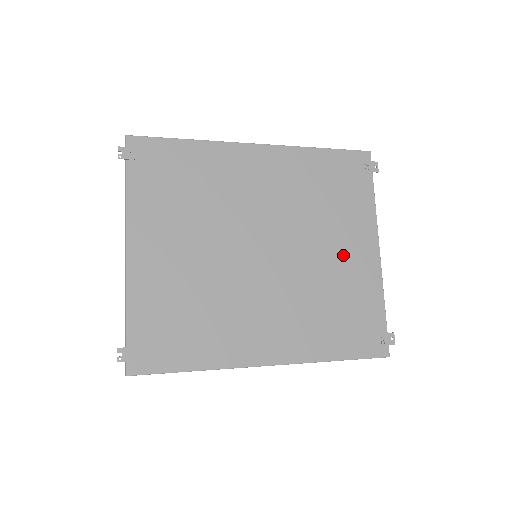
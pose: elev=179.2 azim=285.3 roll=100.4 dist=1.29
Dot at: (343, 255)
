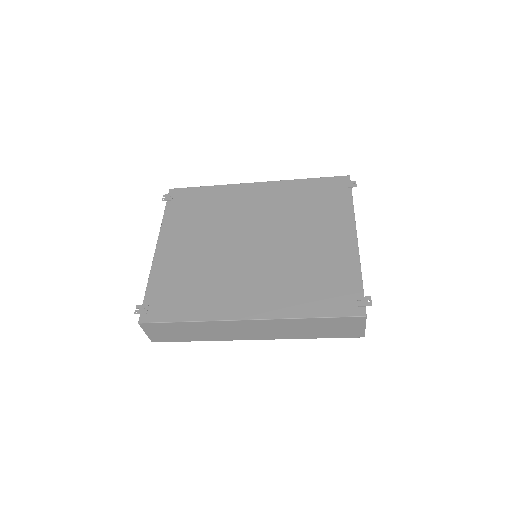
Dot at: (322, 242)
